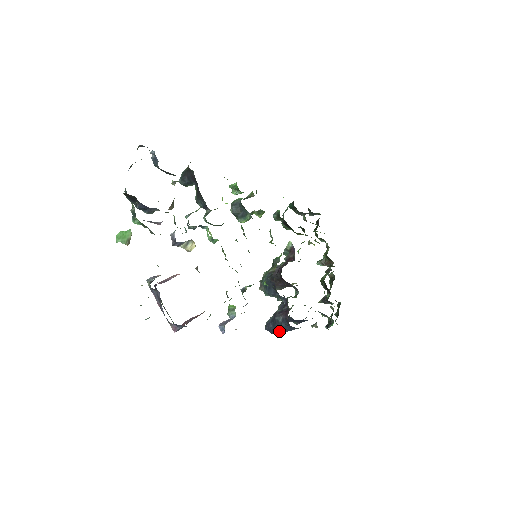
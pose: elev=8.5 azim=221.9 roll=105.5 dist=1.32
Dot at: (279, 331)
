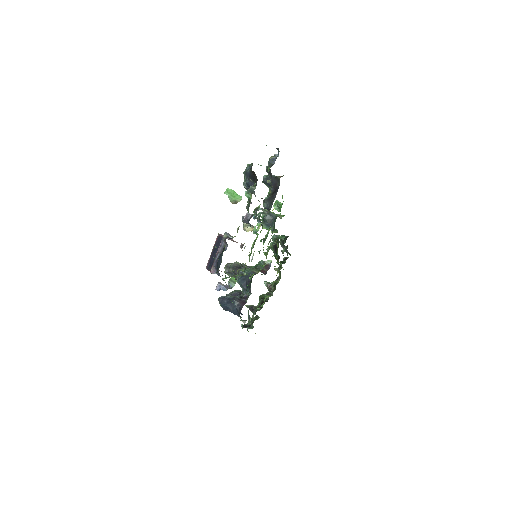
Dot at: (228, 309)
